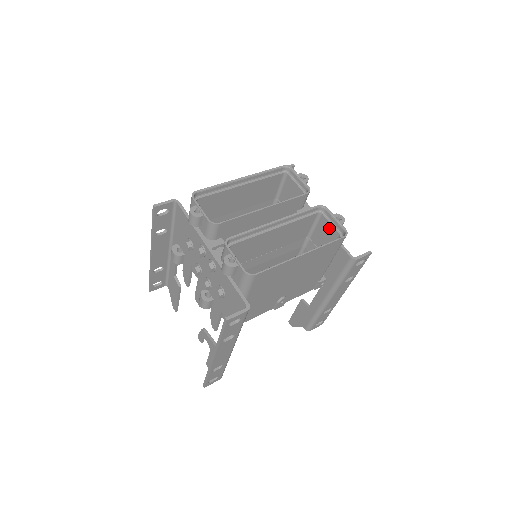
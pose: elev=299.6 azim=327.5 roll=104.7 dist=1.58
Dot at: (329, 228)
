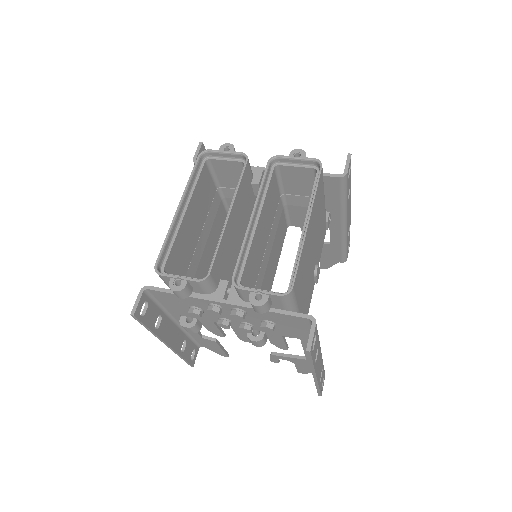
Dot at: (297, 171)
